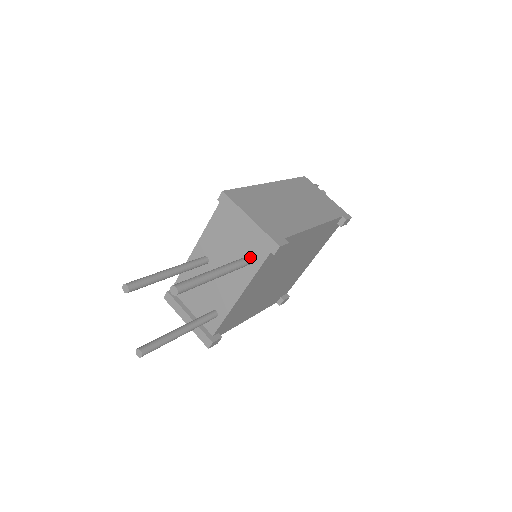
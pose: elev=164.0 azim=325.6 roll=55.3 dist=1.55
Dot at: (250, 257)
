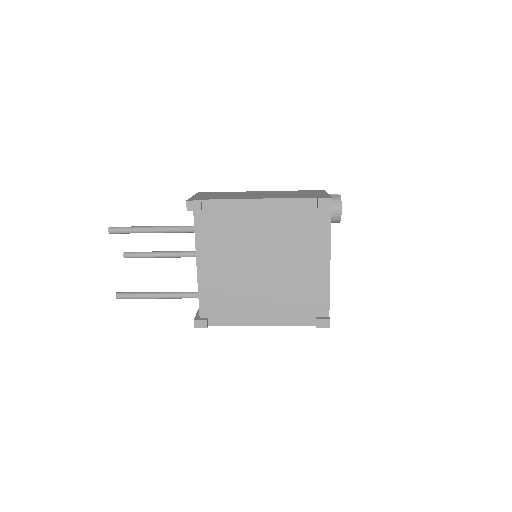
Dot at: occluded
